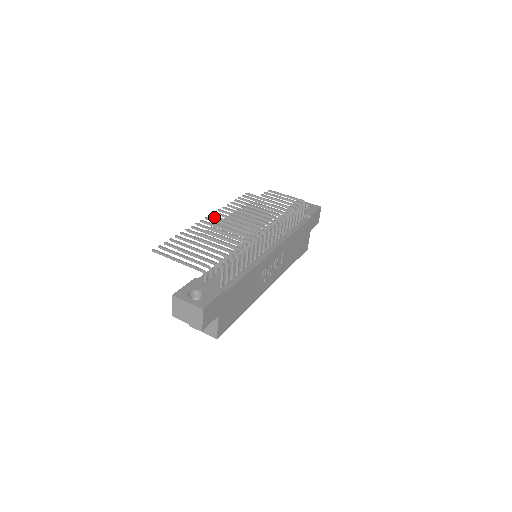
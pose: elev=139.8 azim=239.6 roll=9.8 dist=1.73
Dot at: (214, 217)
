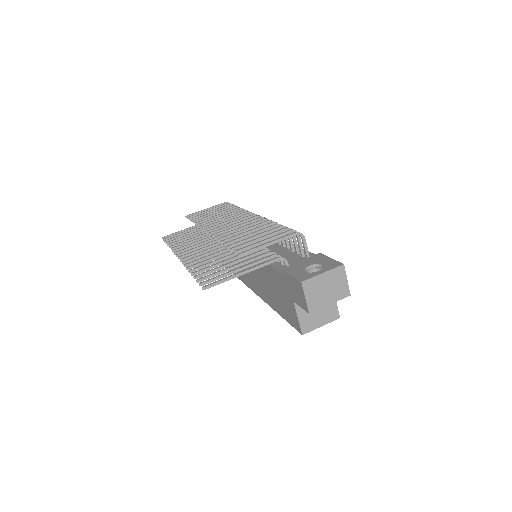
Dot at: (183, 254)
